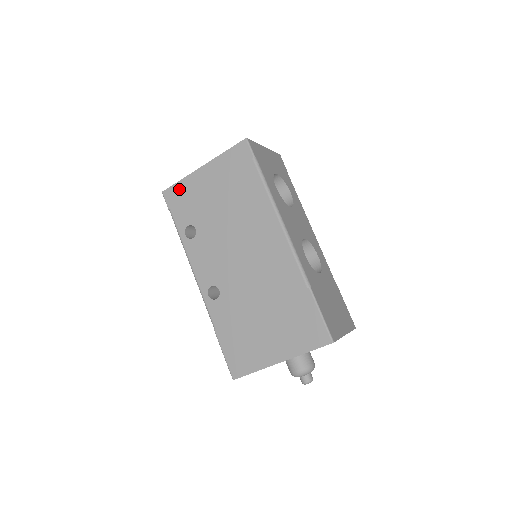
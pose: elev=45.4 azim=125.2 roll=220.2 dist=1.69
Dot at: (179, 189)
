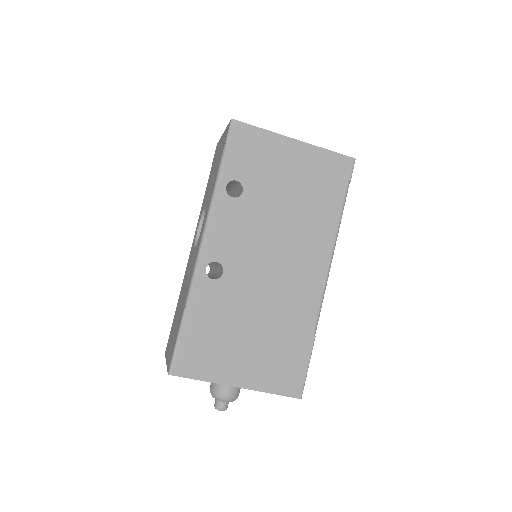
Dot at: (255, 136)
